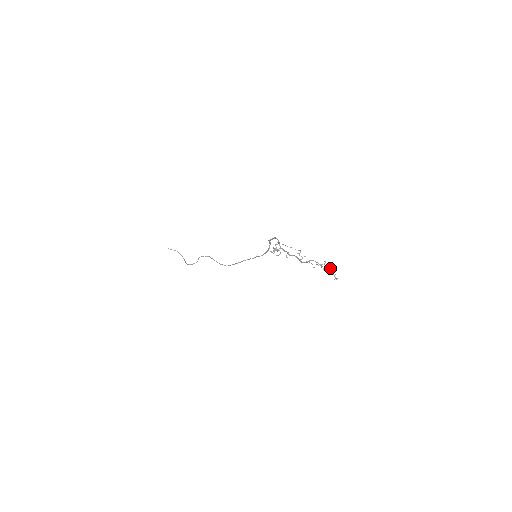
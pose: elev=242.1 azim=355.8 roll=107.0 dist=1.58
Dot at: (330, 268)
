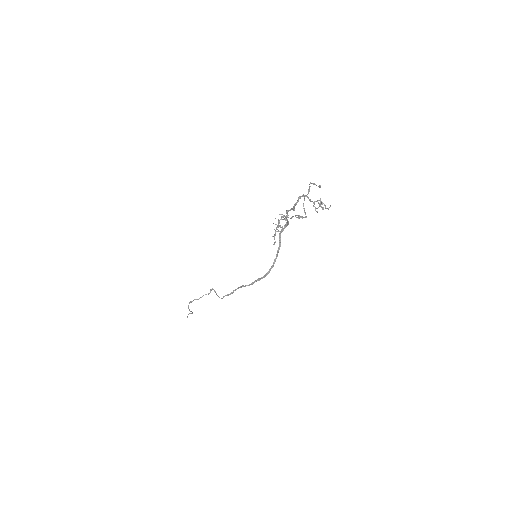
Dot at: (320, 186)
